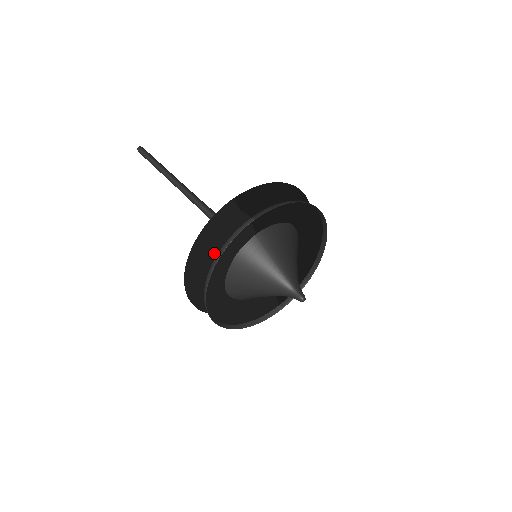
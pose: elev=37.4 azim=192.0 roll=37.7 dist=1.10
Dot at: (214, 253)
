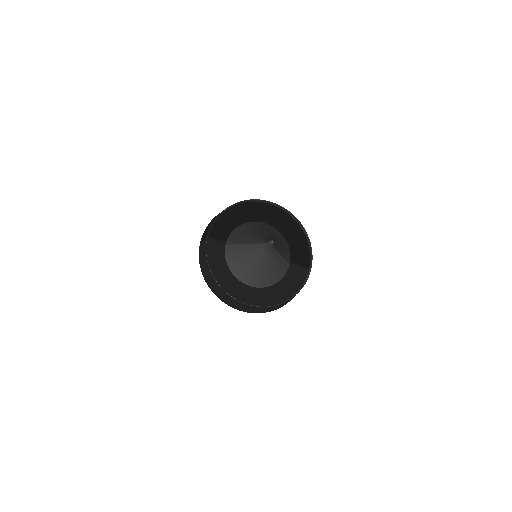
Dot at: (209, 270)
